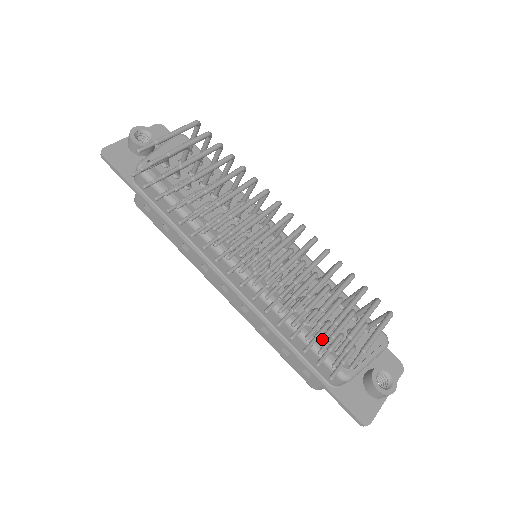
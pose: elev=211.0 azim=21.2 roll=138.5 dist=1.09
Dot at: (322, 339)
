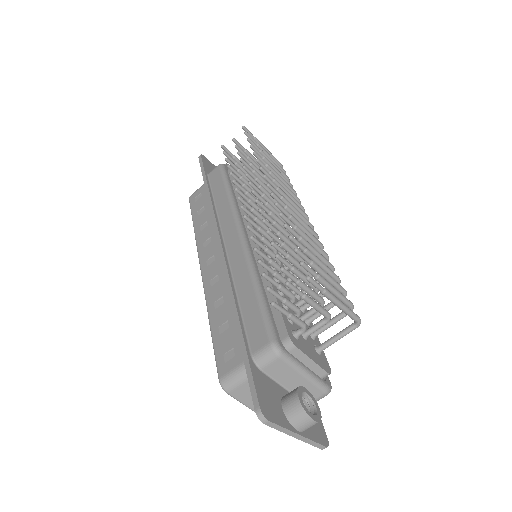
Dot at: (296, 248)
